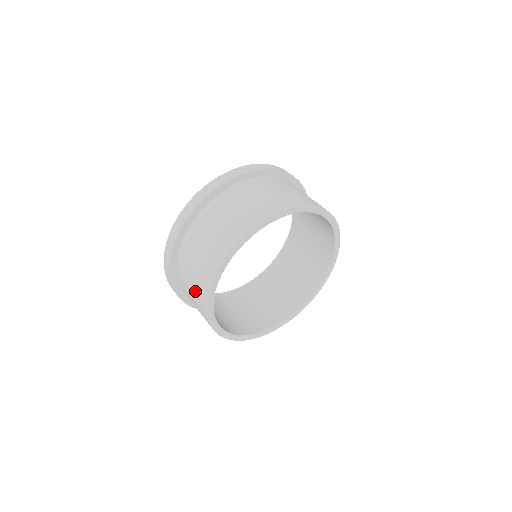
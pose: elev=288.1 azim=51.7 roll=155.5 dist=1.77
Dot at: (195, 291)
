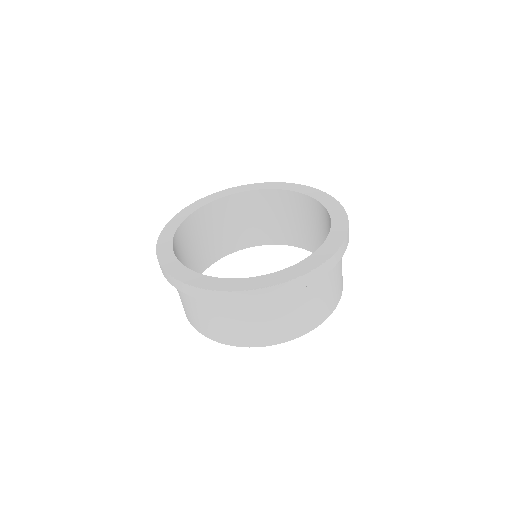
Dot at: (182, 303)
